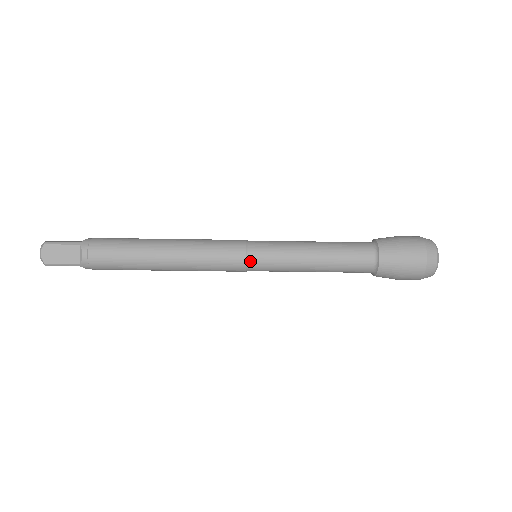
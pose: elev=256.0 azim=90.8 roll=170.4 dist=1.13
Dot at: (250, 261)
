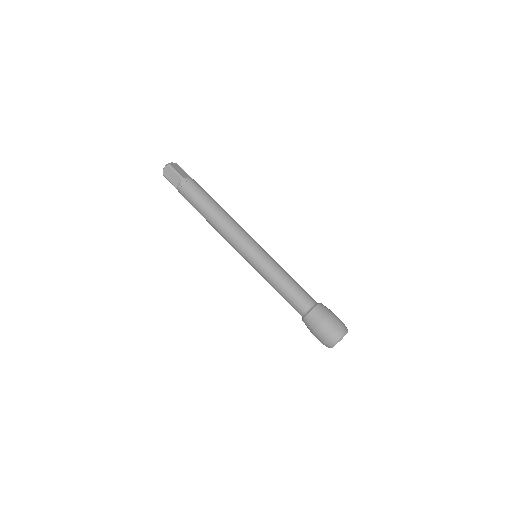
Dot at: (257, 247)
